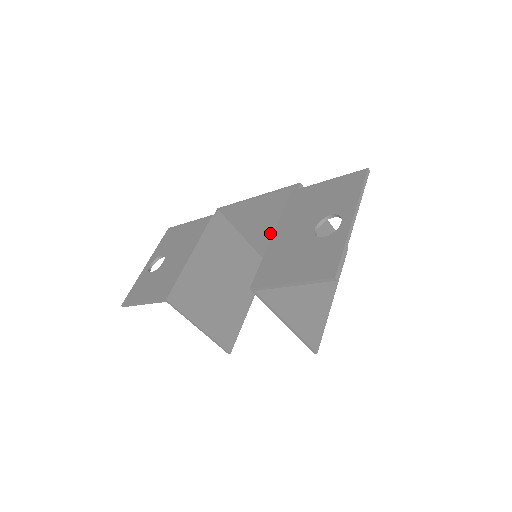
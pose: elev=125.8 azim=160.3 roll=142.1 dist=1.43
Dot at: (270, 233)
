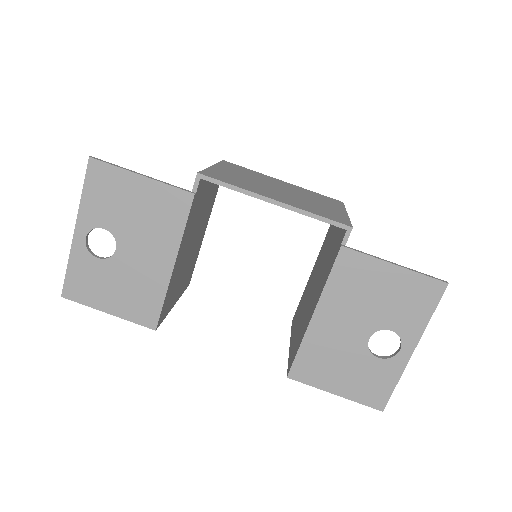
Dot at: occluded
